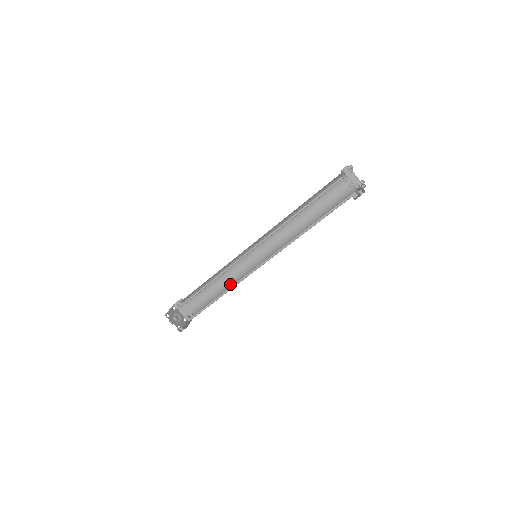
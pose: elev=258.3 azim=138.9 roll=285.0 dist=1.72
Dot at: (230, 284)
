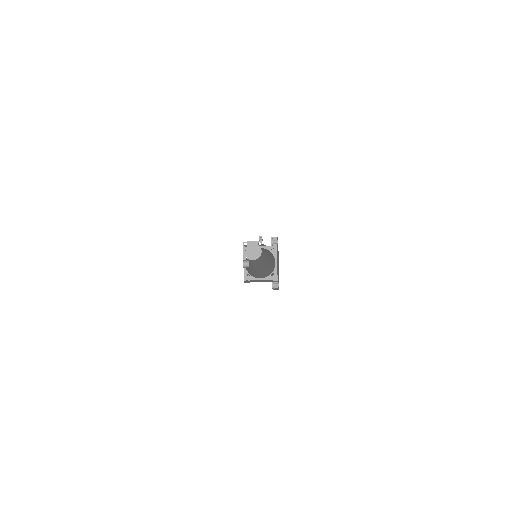
Dot at: (267, 266)
